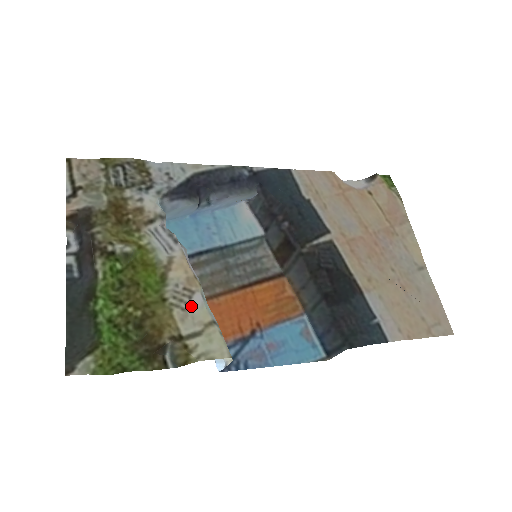
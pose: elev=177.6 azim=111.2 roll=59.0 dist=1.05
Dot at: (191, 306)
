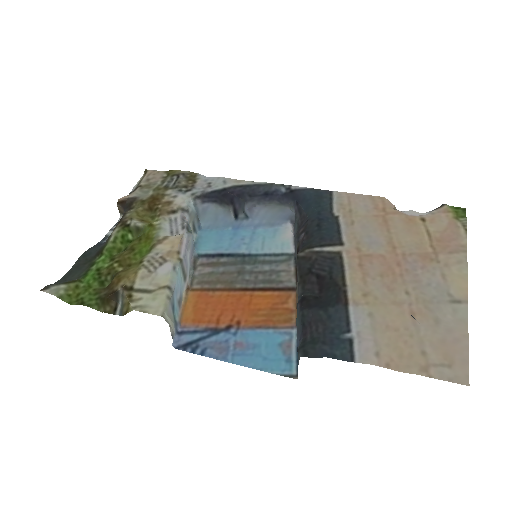
Dot at: (158, 271)
